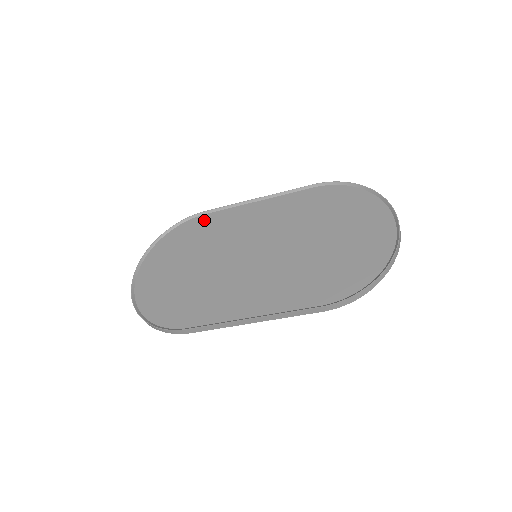
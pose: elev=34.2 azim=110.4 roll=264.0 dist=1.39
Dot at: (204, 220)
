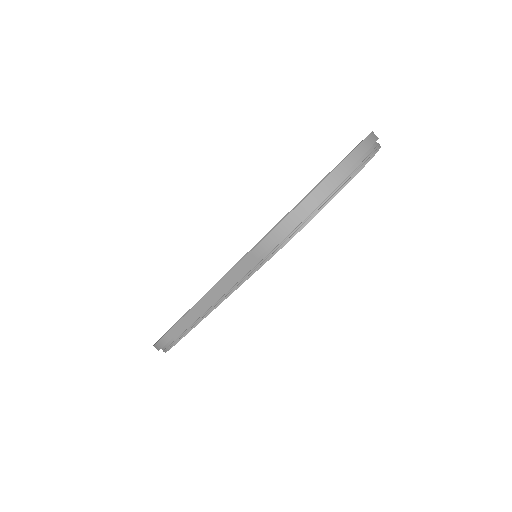
Dot at: occluded
